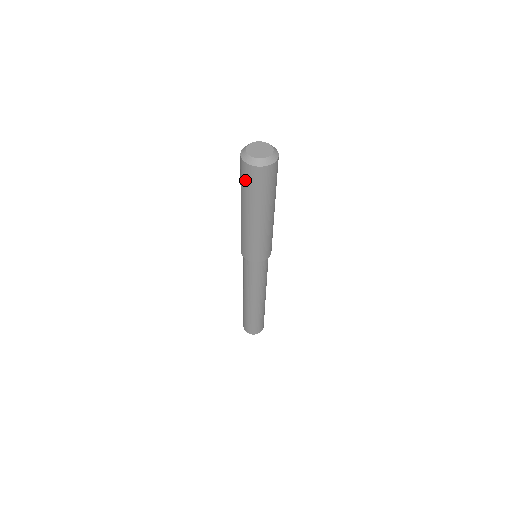
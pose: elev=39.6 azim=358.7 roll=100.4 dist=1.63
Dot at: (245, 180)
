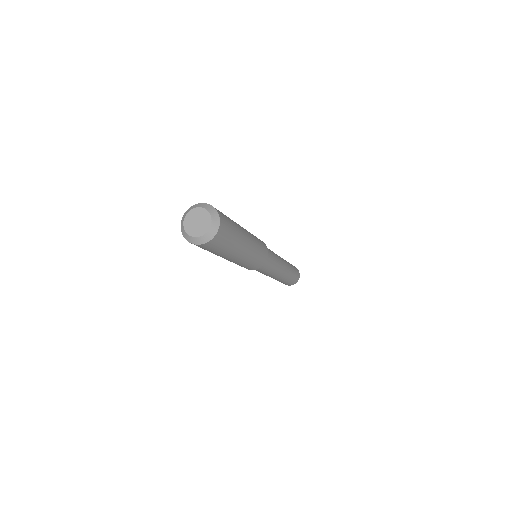
Dot at: occluded
